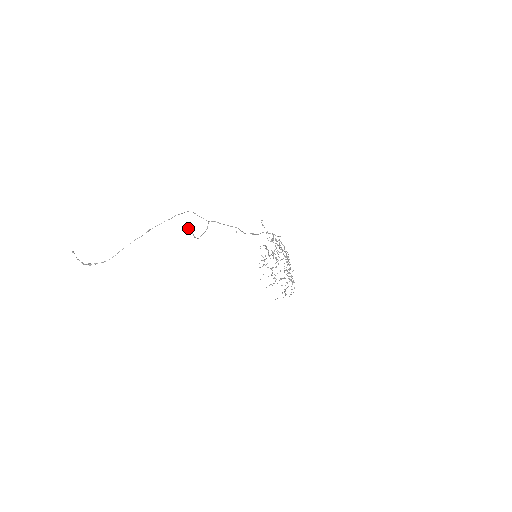
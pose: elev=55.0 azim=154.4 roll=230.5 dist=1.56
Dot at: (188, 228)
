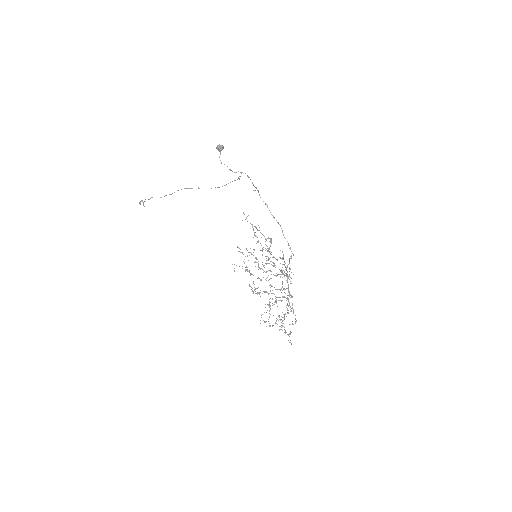
Dot at: (221, 145)
